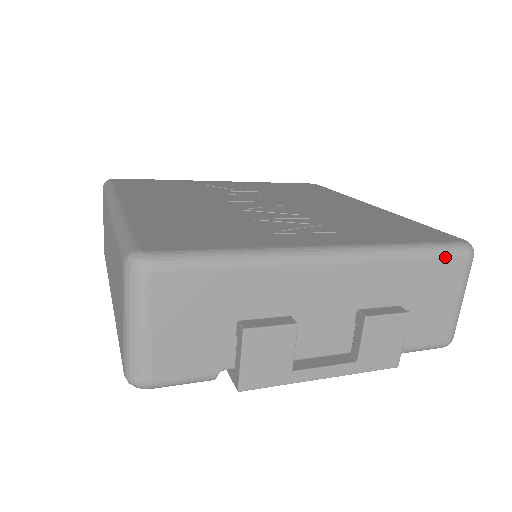
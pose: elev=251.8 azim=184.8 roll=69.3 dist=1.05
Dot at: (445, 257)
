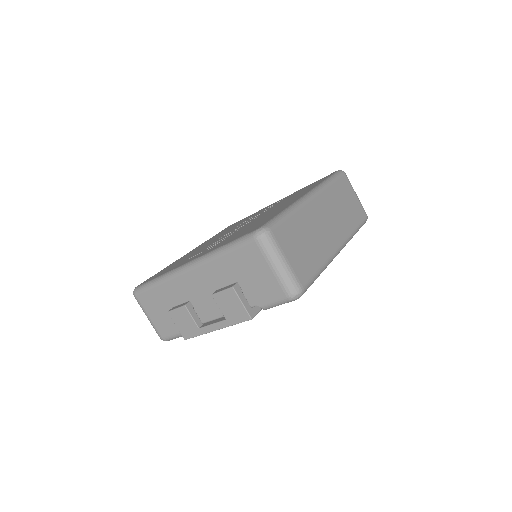
Dot at: (240, 247)
